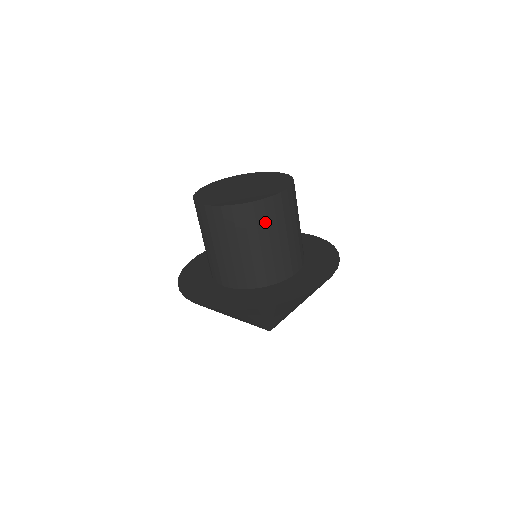
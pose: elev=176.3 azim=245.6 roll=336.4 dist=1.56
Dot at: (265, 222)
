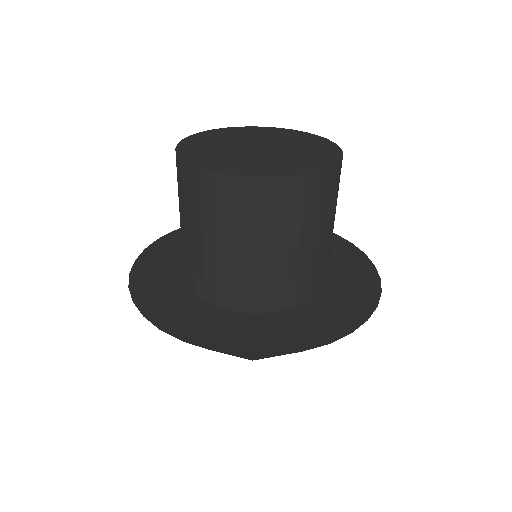
Dot at: (337, 193)
